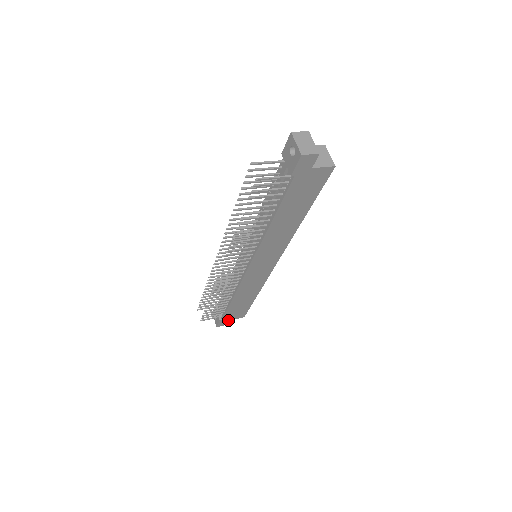
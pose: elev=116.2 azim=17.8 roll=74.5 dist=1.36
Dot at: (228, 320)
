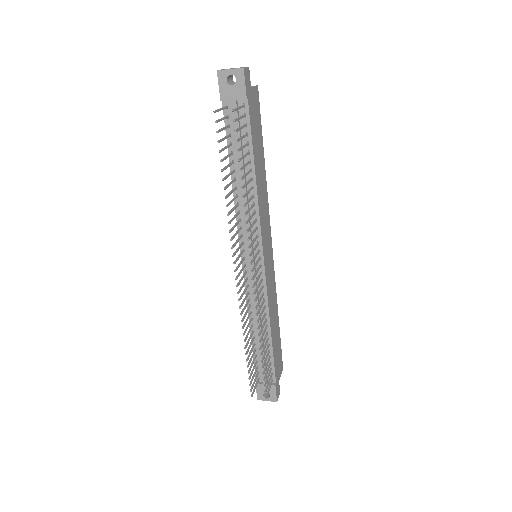
Dot at: (278, 382)
